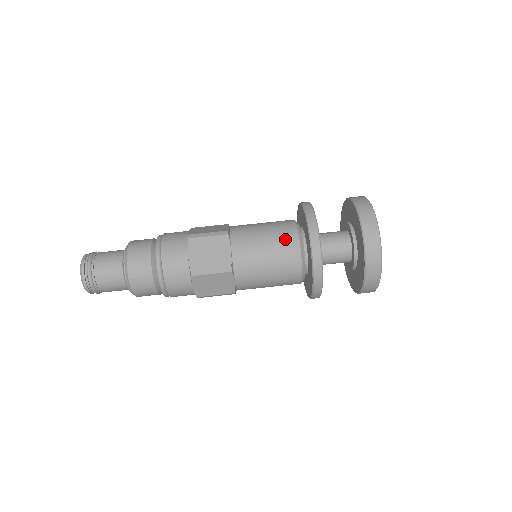
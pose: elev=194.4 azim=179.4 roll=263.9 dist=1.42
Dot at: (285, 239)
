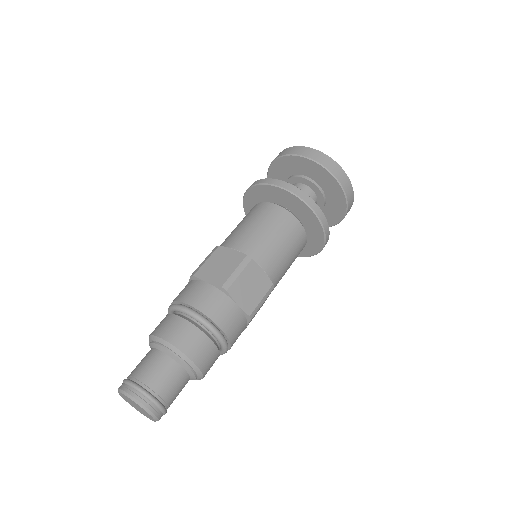
Dot at: (260, 211)
